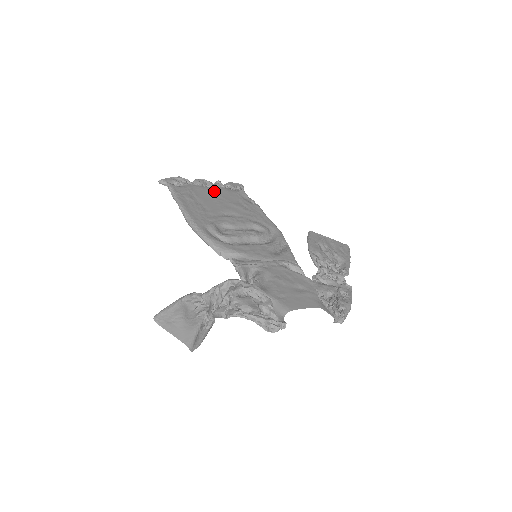
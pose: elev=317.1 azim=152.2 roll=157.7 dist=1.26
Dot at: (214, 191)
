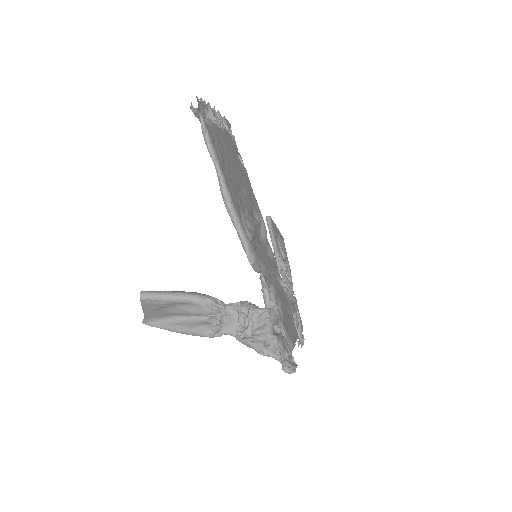
Dot at: (225, 139)
